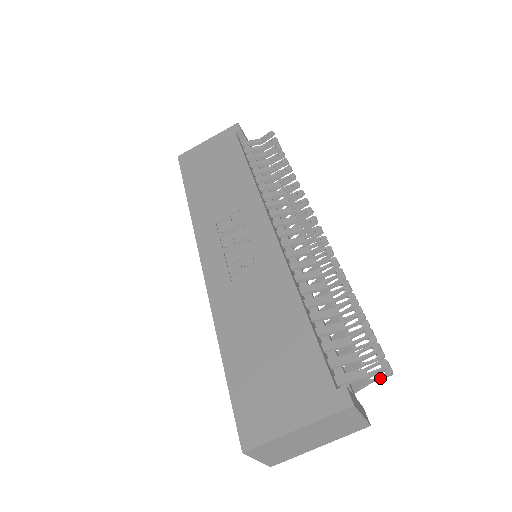
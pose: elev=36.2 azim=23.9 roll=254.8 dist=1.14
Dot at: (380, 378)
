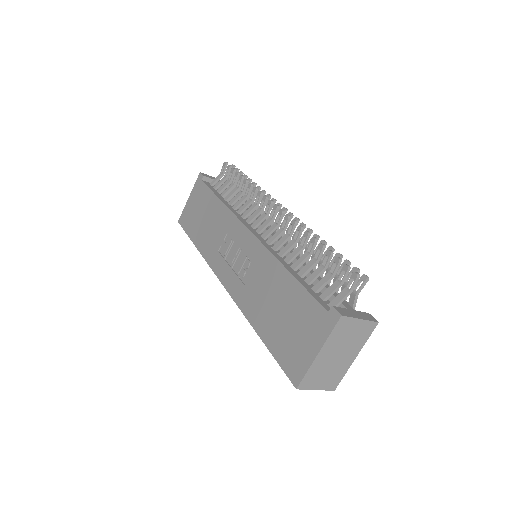
Dot at: (362, 287)
